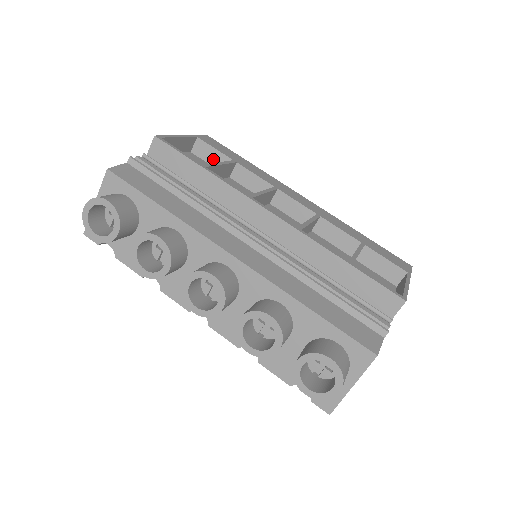
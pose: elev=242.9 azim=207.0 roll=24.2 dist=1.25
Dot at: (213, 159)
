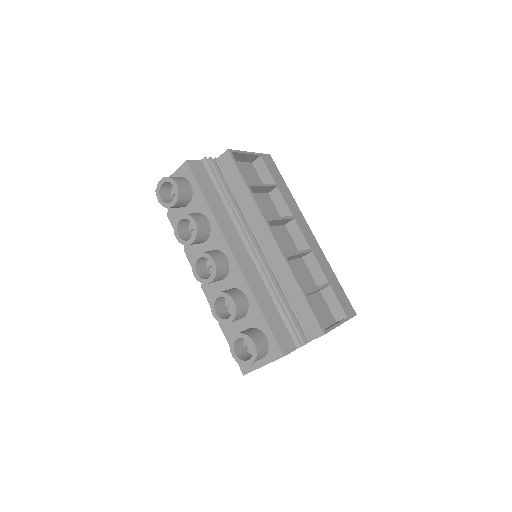
Dot at: (264, 176)
